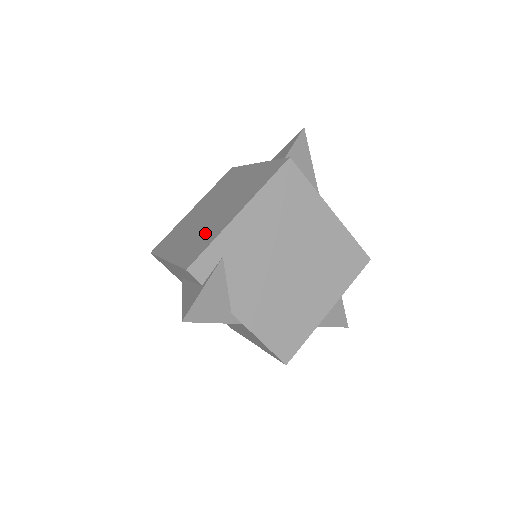
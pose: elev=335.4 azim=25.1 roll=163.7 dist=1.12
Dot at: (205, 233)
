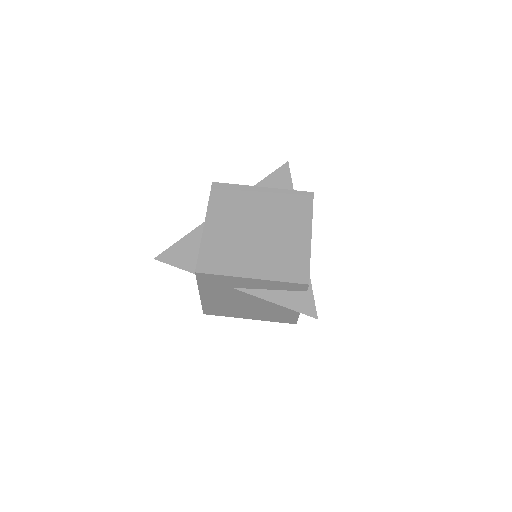
Dot at: (285, 253)
